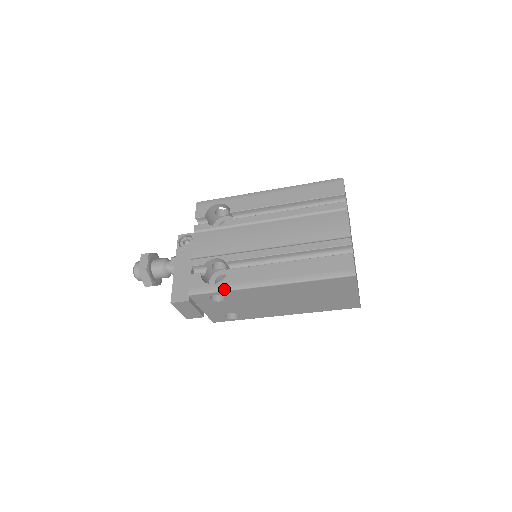
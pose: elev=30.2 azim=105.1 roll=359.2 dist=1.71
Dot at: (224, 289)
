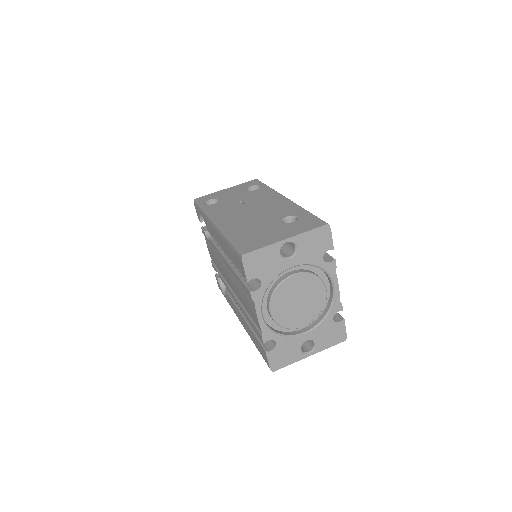
Dot at: occluded
